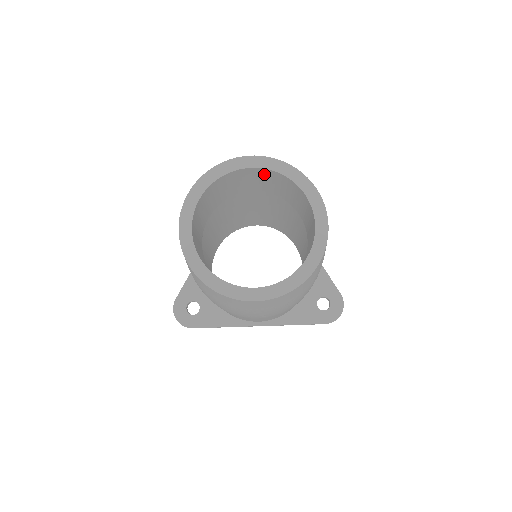
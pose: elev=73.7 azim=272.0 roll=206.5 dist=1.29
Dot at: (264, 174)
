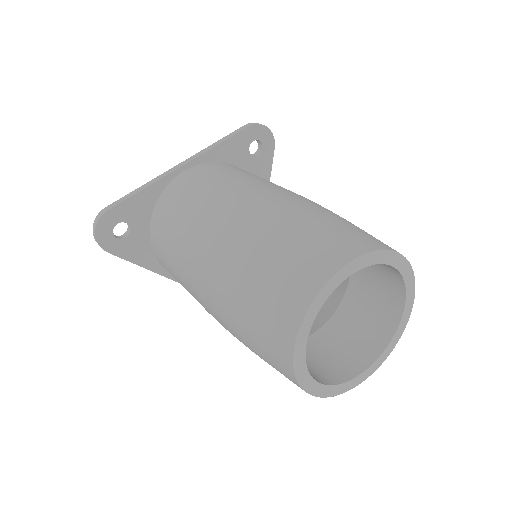
Dot at: (388, 267)
